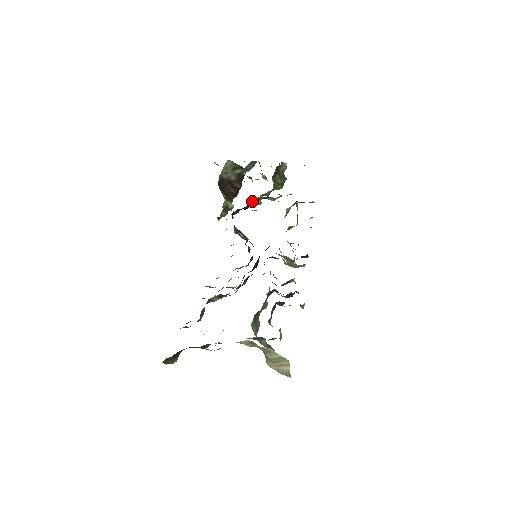
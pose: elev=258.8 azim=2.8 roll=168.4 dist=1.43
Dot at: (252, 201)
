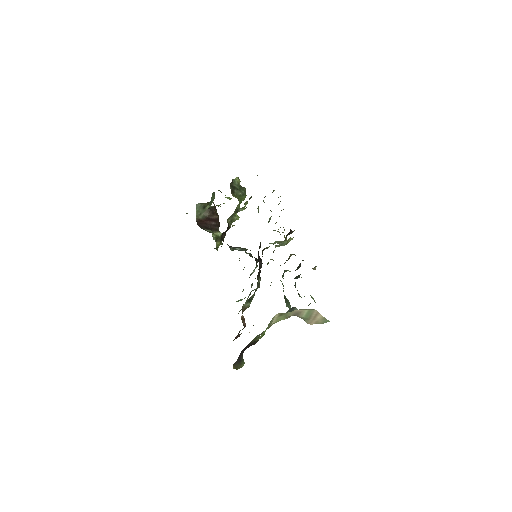
Dot at: (229, 221)
